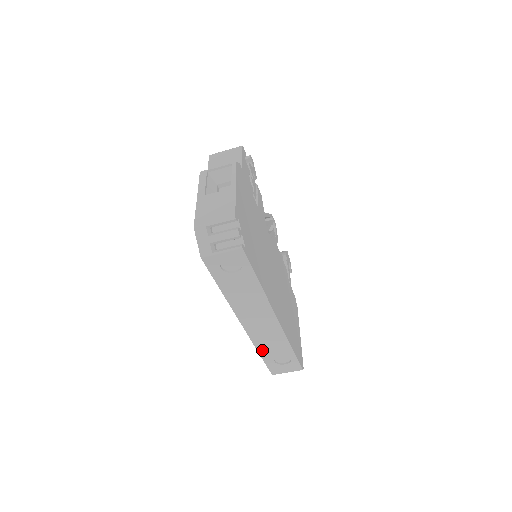
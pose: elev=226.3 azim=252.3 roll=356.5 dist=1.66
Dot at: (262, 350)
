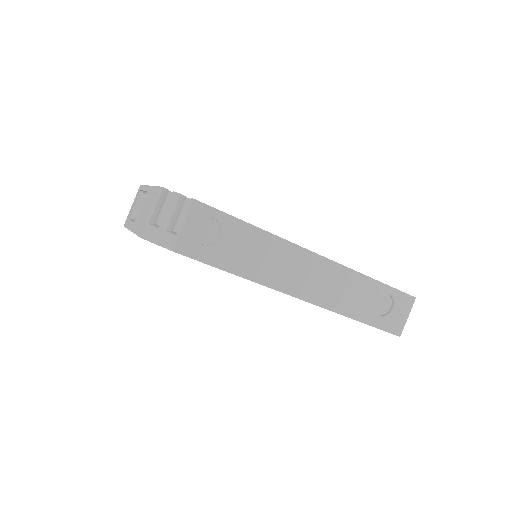
Dot at: (353, 312)
